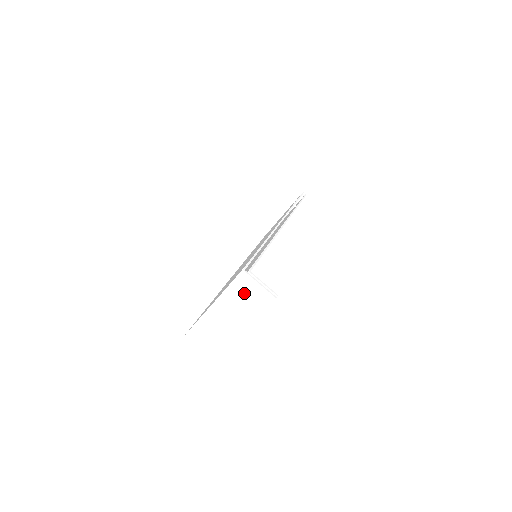
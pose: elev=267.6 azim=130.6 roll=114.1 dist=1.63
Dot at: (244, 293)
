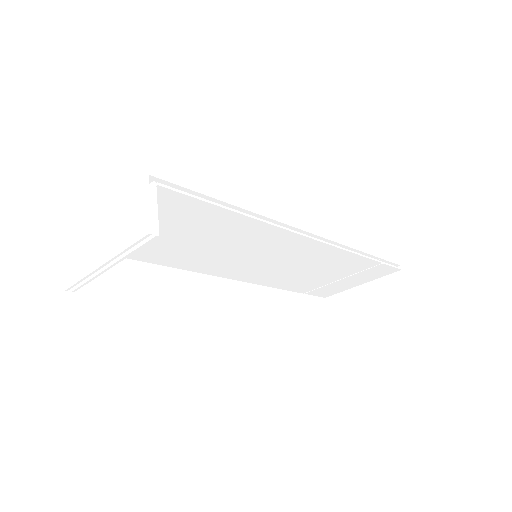
Dot at: (130, 207)
